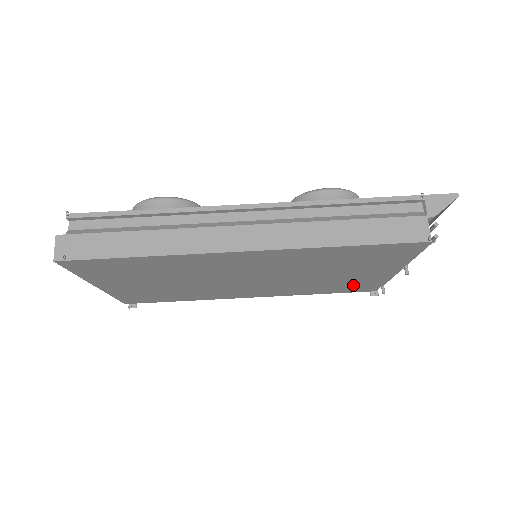
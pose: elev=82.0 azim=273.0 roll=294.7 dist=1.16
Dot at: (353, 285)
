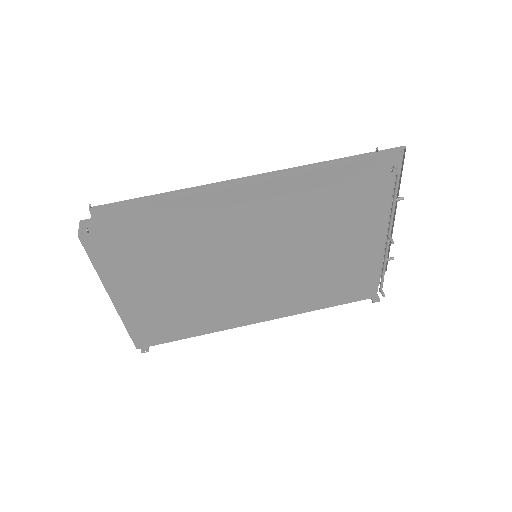
Dot at: (351, 282)
